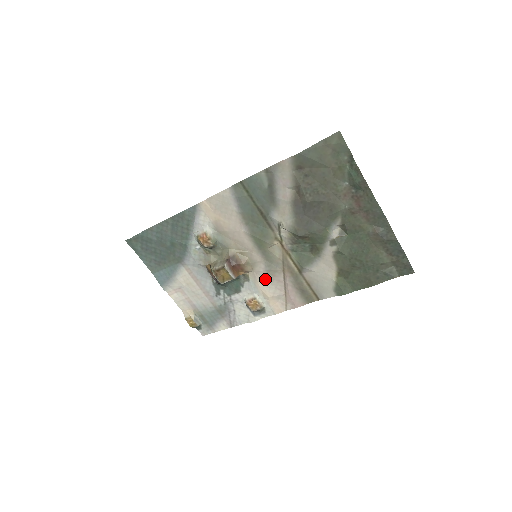
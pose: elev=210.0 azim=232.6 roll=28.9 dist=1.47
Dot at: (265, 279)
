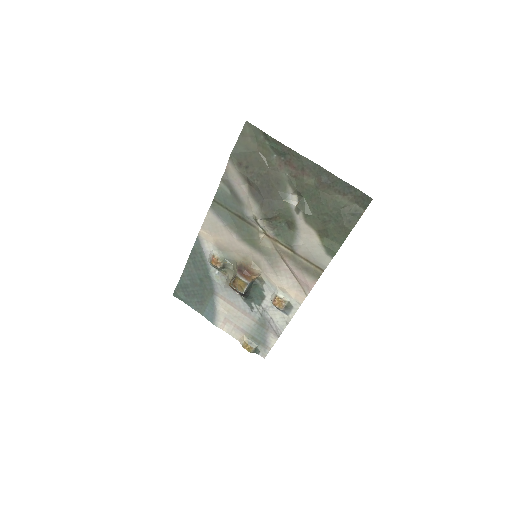
Dot at: (274, 274)
